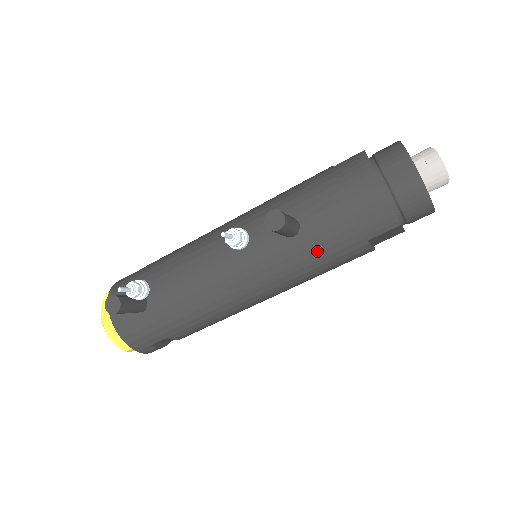
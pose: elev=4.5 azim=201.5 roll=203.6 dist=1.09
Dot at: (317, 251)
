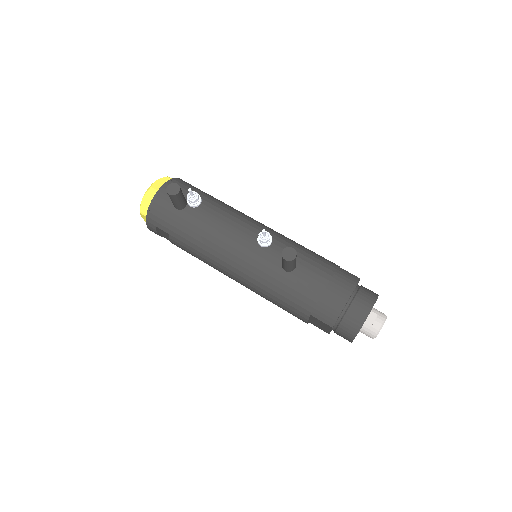
Dot at: (286, 290)
